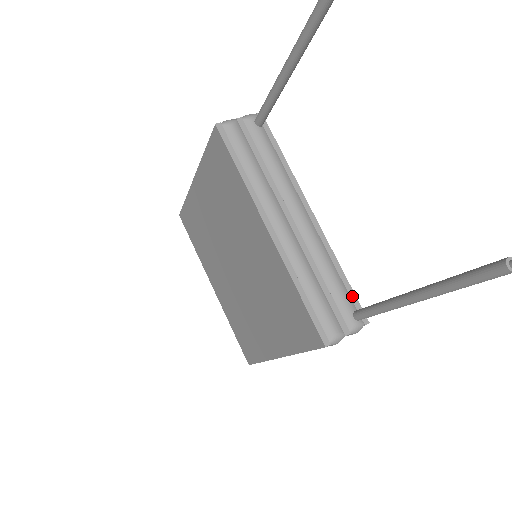
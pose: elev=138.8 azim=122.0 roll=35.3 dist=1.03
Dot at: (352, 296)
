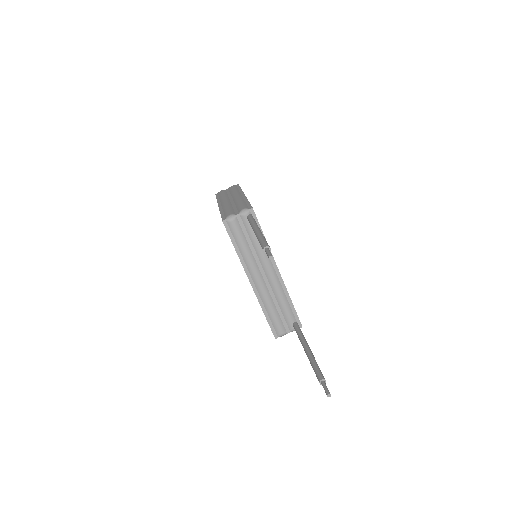
Dot at: (295, 314)
